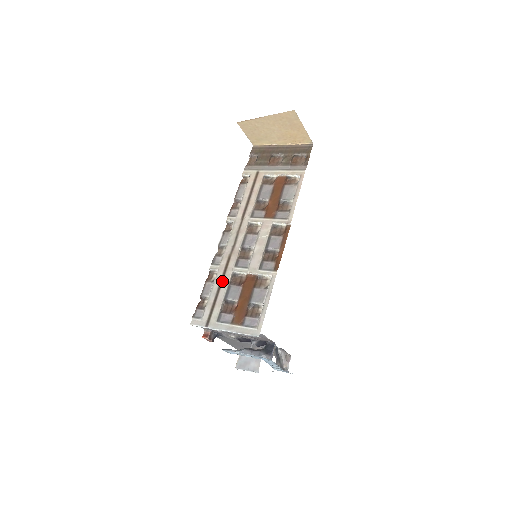
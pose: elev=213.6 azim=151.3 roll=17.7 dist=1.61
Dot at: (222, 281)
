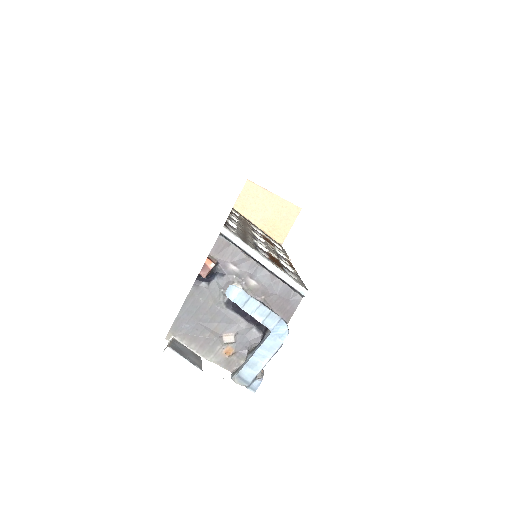
Dot at: (245, 235)
